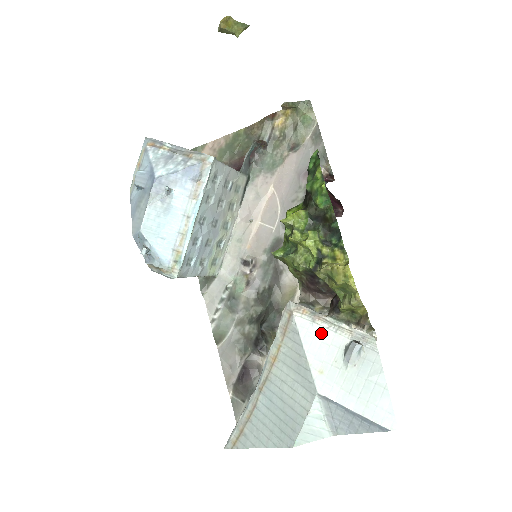
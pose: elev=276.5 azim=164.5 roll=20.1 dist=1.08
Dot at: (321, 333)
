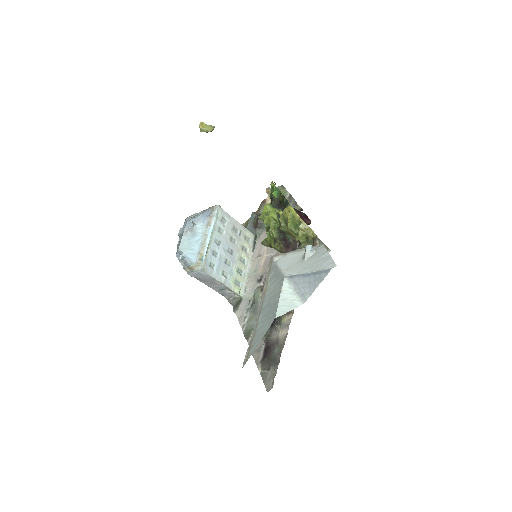
Dot at: (289, 257)
